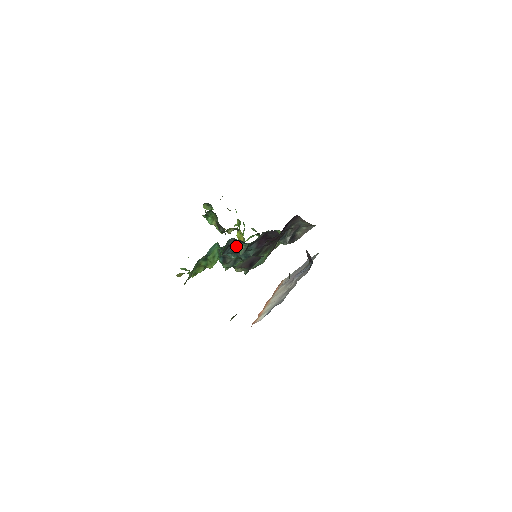
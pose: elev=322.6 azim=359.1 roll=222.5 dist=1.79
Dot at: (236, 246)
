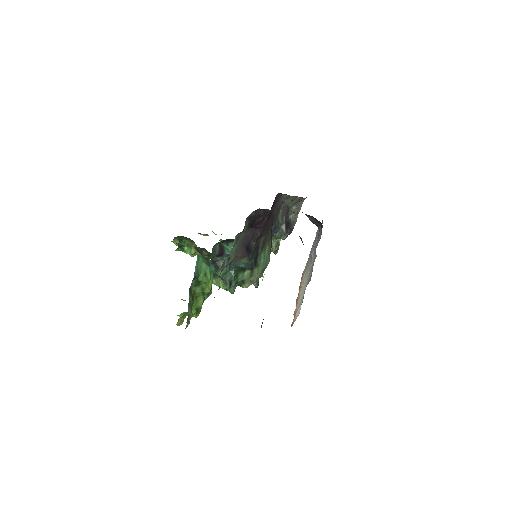
Dot at: (225, 252)
